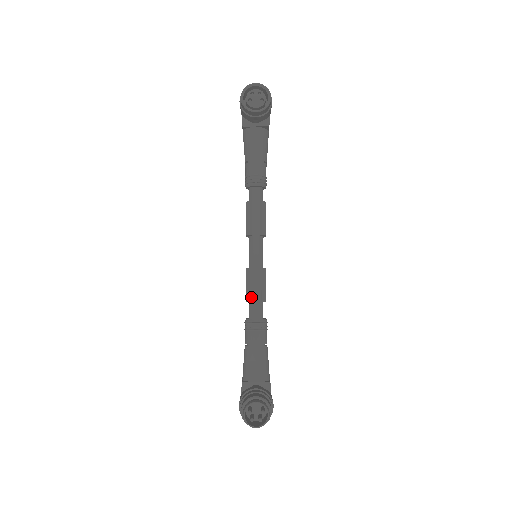
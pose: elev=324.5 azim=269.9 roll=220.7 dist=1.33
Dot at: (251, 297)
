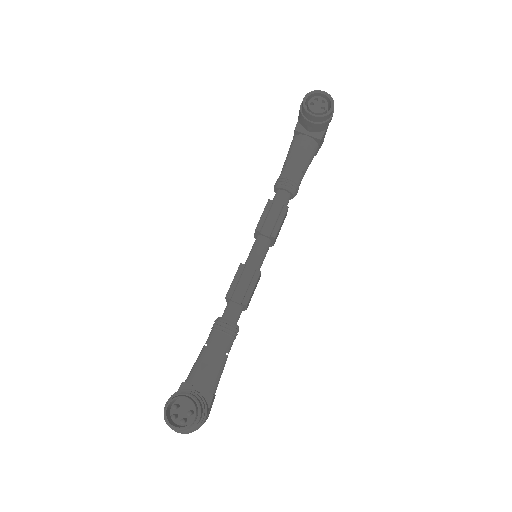
Dot at: (233, 295)
